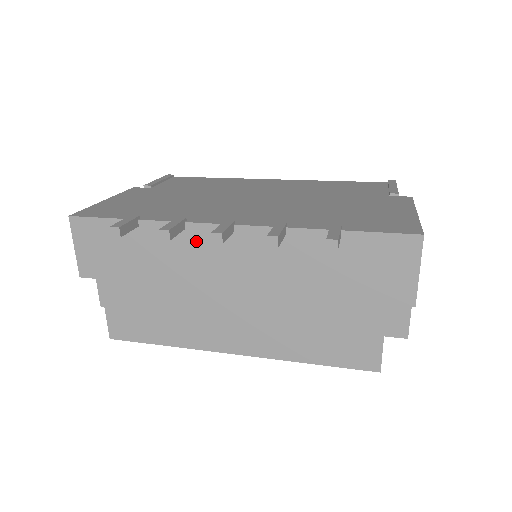
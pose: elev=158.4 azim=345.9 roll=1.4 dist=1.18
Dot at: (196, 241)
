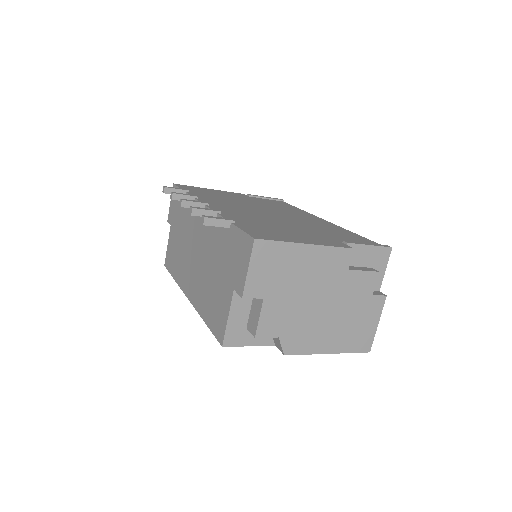
Dot at: occluded
